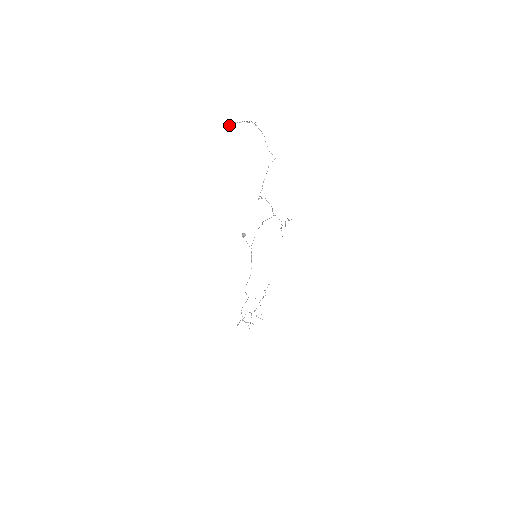
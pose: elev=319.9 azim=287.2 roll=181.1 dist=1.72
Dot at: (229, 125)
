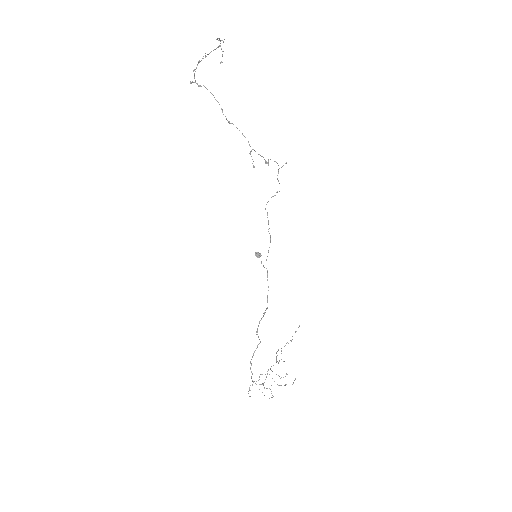
Dot at: occluded
